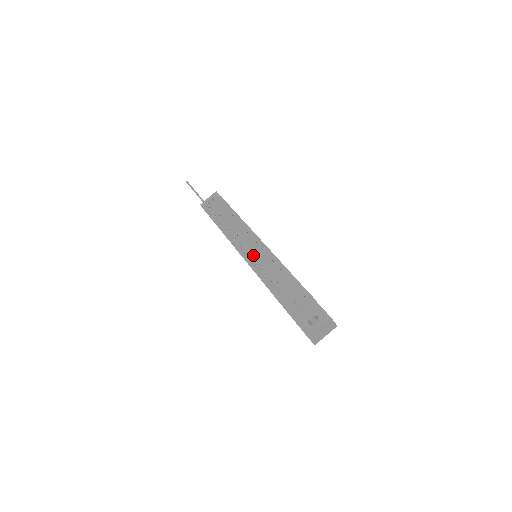
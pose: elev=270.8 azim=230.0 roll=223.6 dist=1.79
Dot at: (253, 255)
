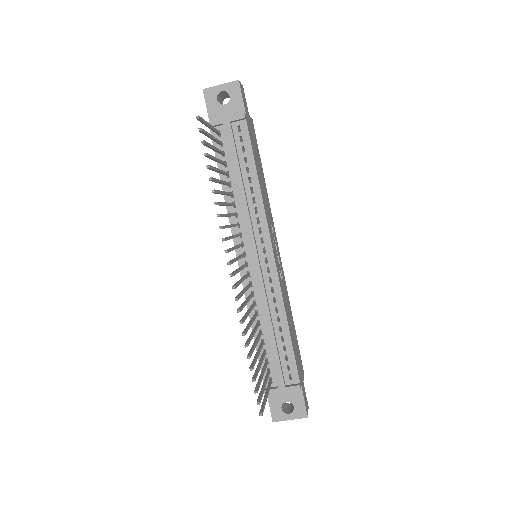
Dot at: (253, 271)
